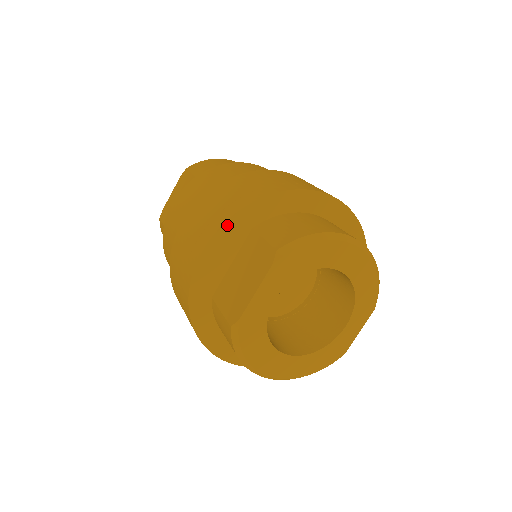
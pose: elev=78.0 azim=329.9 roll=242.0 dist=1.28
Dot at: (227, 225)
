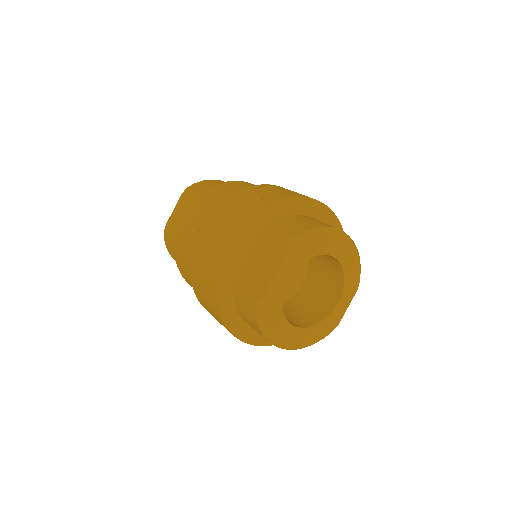
Dot at: (246, 226)
